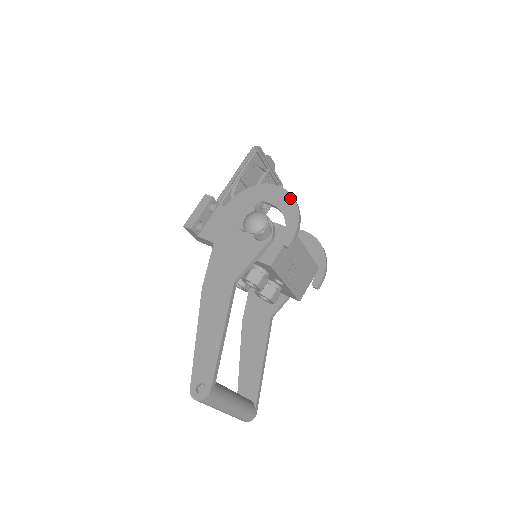
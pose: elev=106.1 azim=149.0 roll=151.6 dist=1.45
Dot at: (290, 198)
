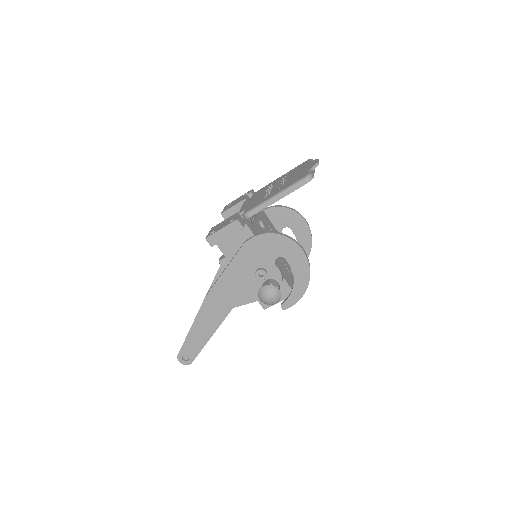
Dot at: (307, 273)
